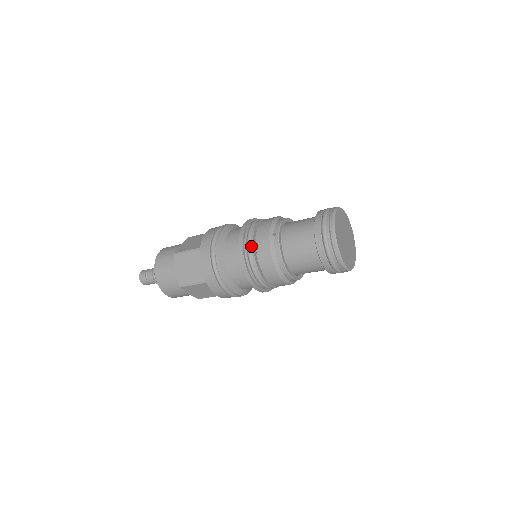
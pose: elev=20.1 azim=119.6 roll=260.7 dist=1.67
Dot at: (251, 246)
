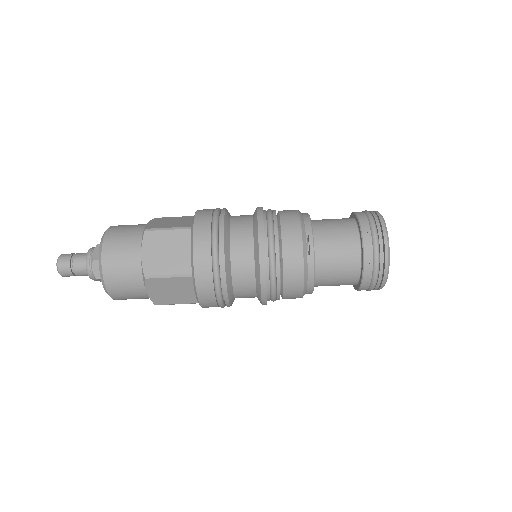
Dot at: occluded
